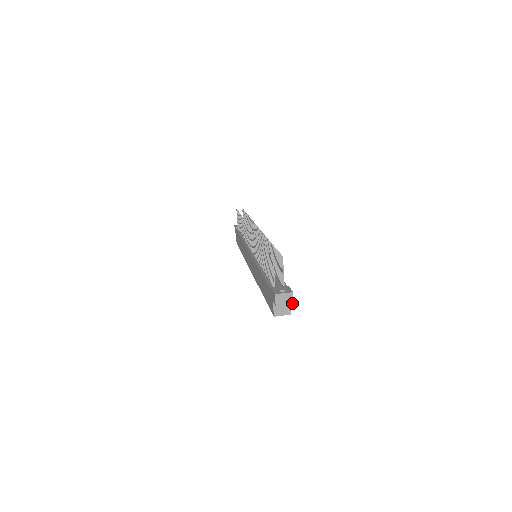
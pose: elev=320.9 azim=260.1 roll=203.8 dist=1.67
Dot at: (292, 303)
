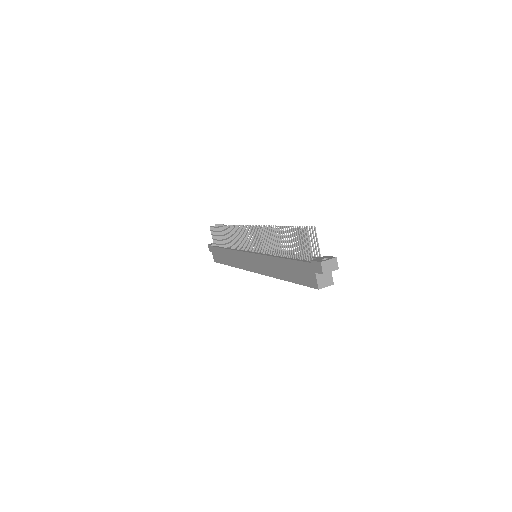
Dot at: (337, 269)
